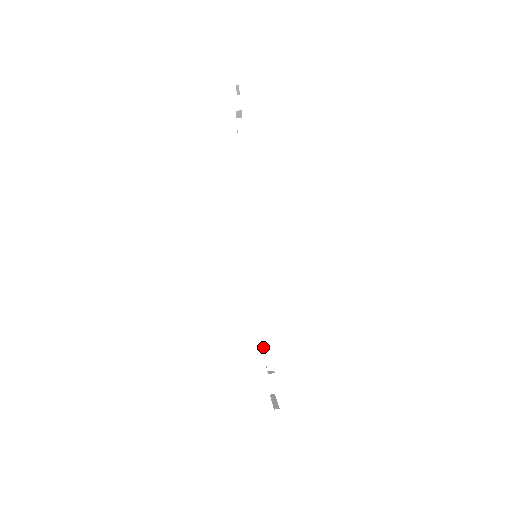
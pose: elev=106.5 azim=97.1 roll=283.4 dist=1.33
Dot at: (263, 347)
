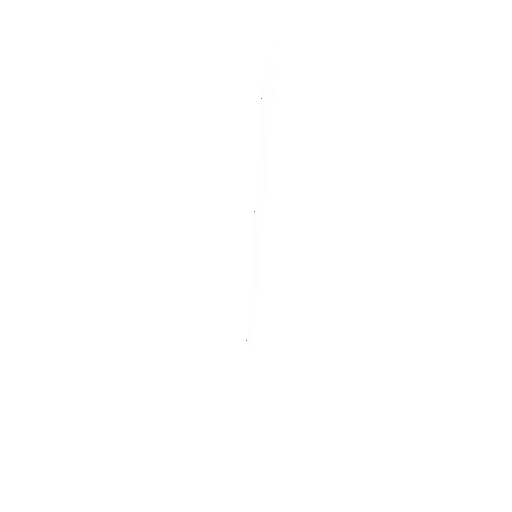
Dot at: occluded
